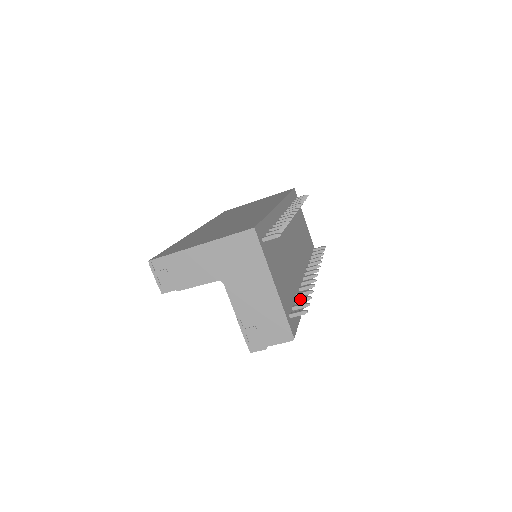
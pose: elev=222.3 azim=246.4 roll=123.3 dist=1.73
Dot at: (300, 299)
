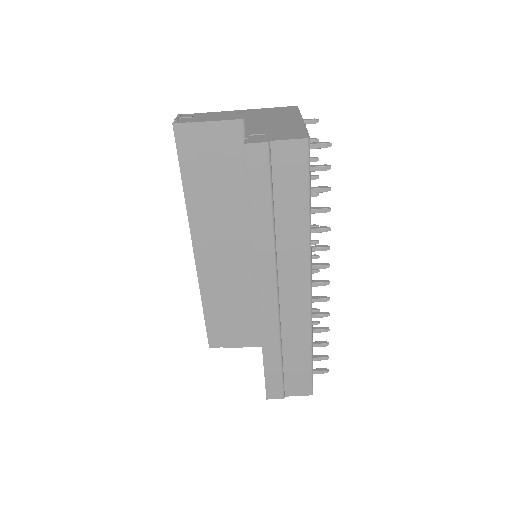
Dot at: occluded
